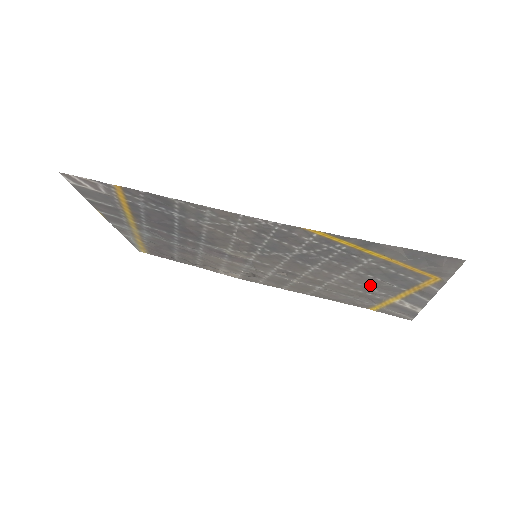
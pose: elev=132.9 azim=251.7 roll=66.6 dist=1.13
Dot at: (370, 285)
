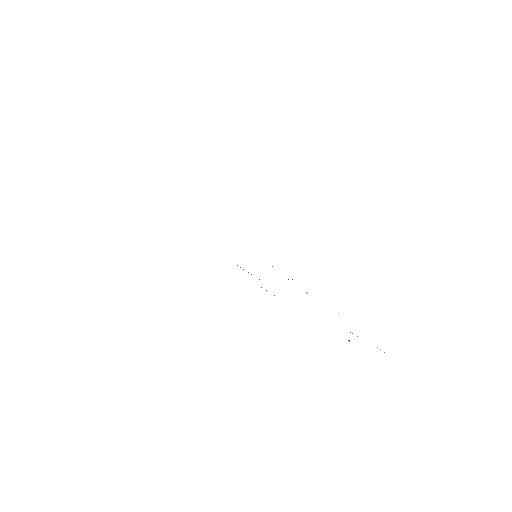
Dot at: occluded
